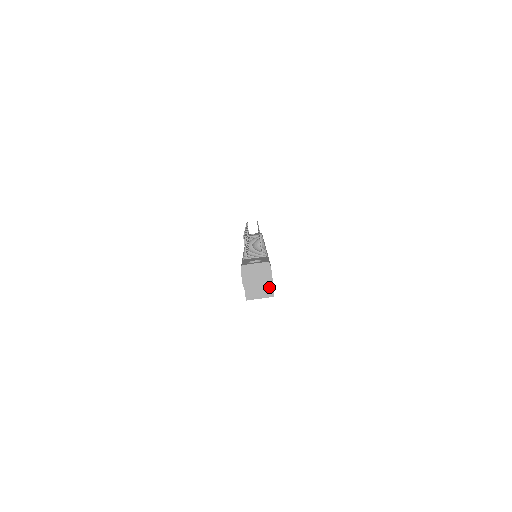
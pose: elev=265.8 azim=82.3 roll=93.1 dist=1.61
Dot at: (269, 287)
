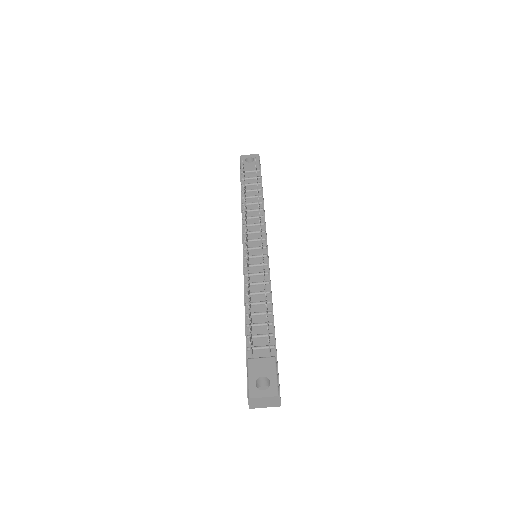
Dot at: occluded
